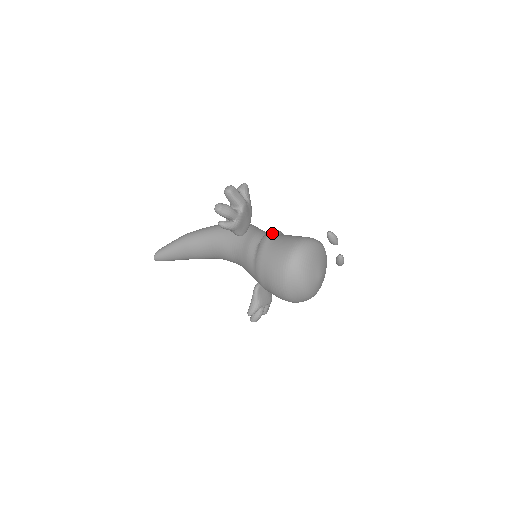
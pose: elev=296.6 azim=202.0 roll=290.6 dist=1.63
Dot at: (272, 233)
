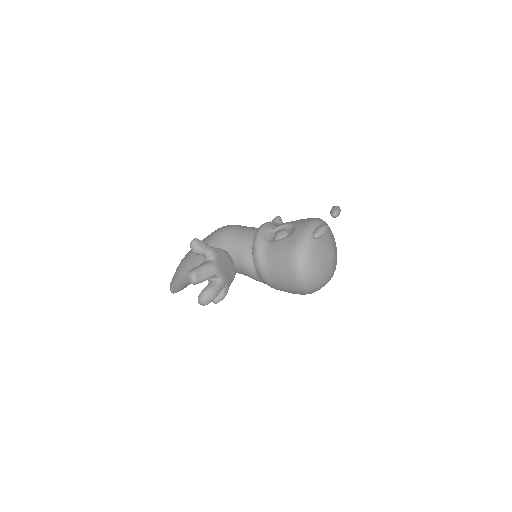
Dot at: (258, 256)
